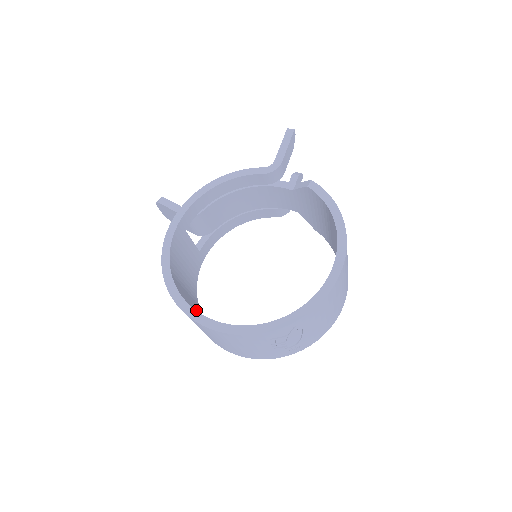
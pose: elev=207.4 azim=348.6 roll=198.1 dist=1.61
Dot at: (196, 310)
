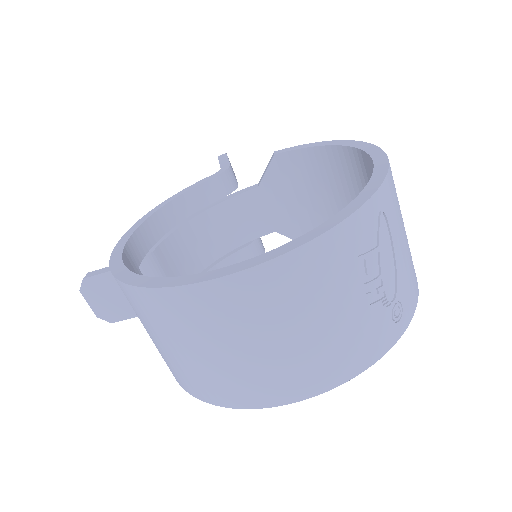
Dot at: occluded
